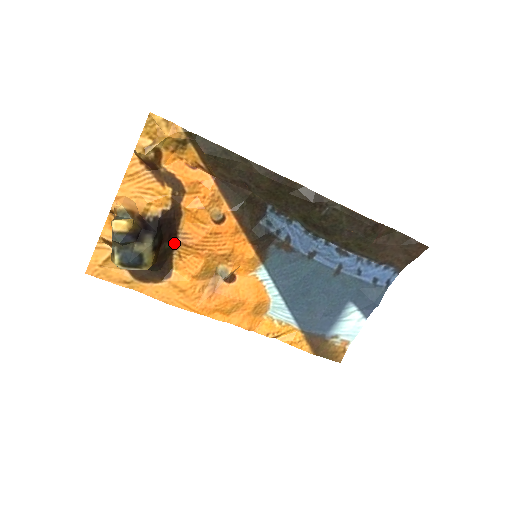
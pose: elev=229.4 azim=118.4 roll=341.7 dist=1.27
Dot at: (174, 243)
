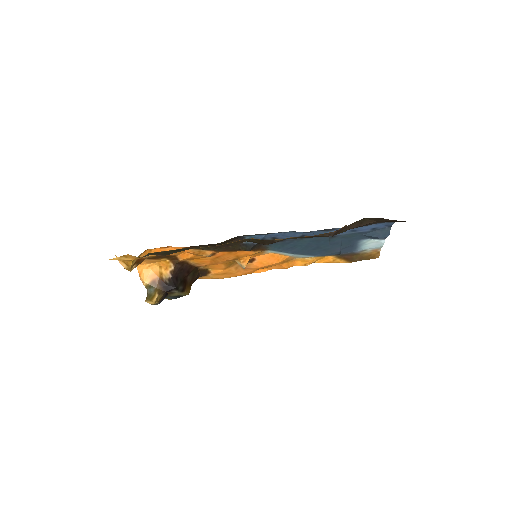
Dot at: (195, 268)
